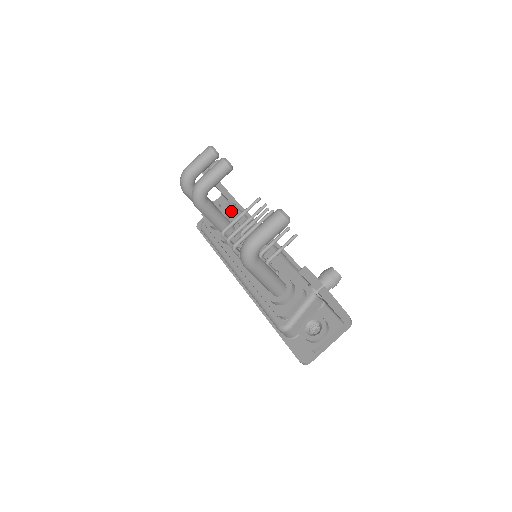
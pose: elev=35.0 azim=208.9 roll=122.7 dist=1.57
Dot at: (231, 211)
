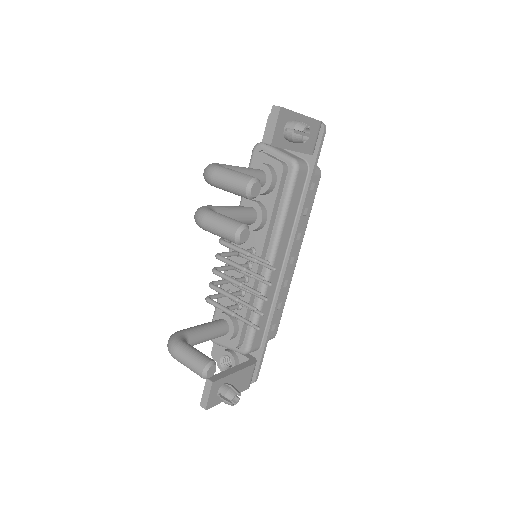
Dot at: (278, 186)
